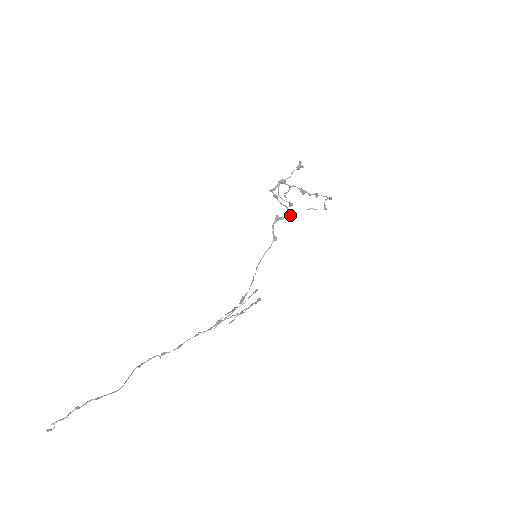
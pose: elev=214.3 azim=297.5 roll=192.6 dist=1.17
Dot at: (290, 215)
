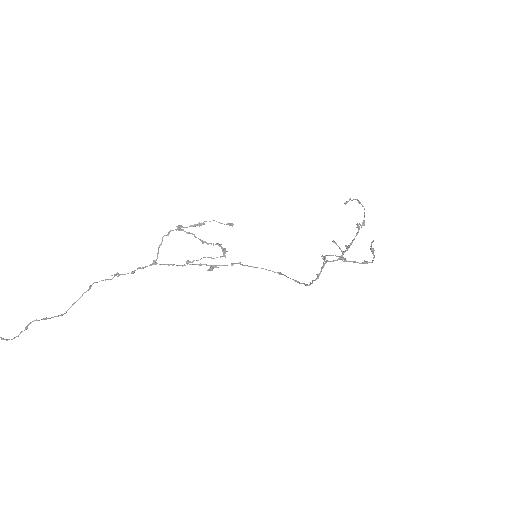
Dot at: (306, 285)
